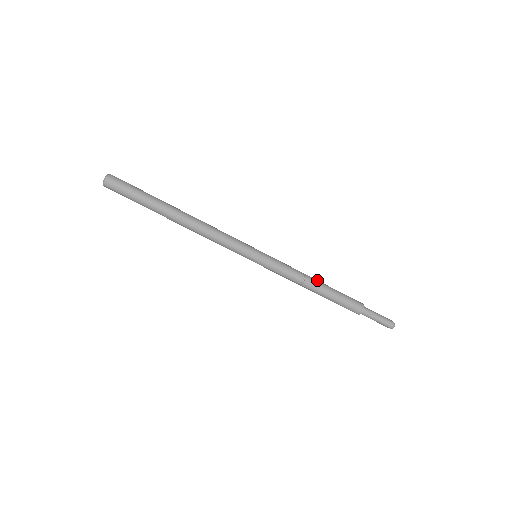
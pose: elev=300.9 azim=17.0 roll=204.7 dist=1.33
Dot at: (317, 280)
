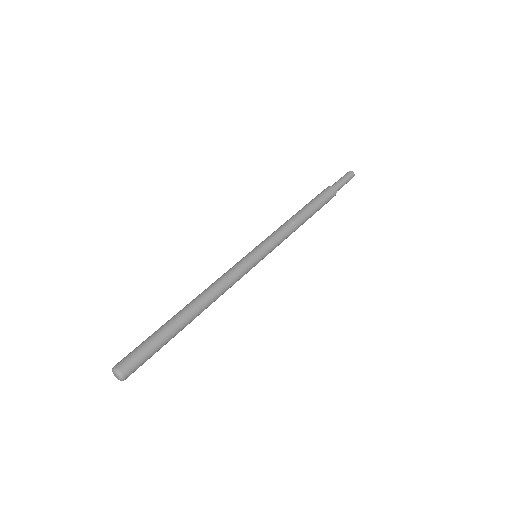
Dot at: (301, 214)
